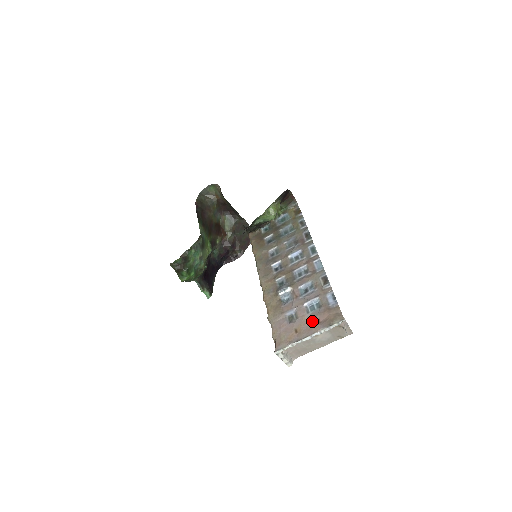
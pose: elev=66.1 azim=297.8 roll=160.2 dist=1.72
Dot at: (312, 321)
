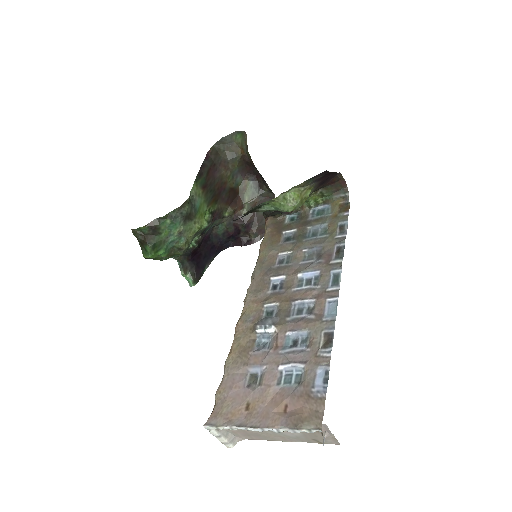
Dot at: (276, 403)
